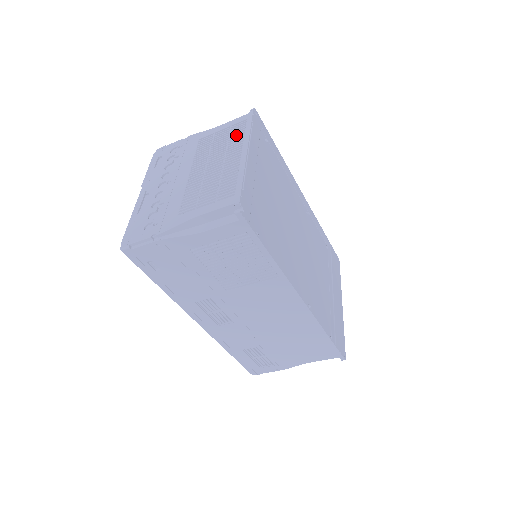
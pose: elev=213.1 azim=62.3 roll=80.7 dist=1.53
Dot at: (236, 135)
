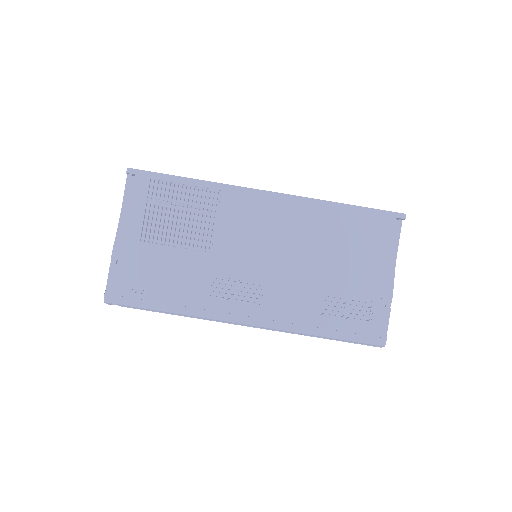
Dot at: occluded
